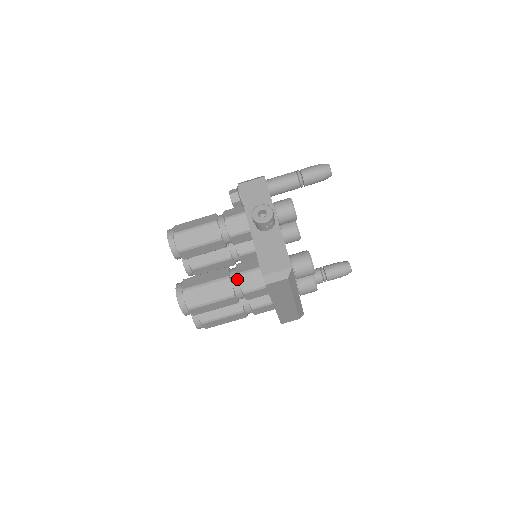
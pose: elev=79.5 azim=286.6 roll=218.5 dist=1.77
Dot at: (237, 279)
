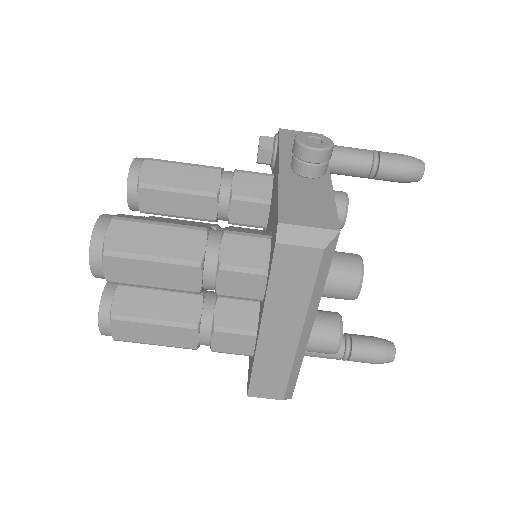
Dot at: (219, 240)
